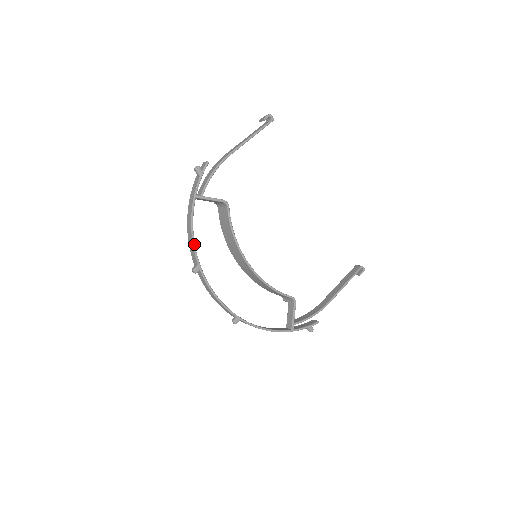
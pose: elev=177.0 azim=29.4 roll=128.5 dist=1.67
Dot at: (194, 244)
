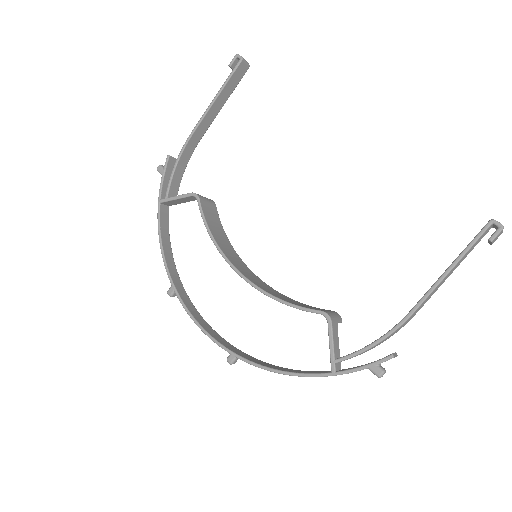
Dot at: (164, 259)
